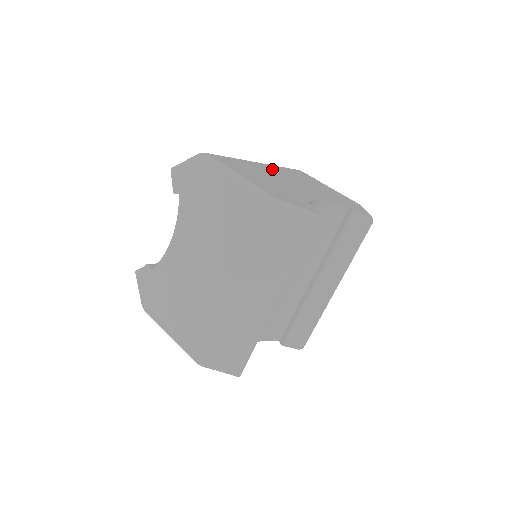
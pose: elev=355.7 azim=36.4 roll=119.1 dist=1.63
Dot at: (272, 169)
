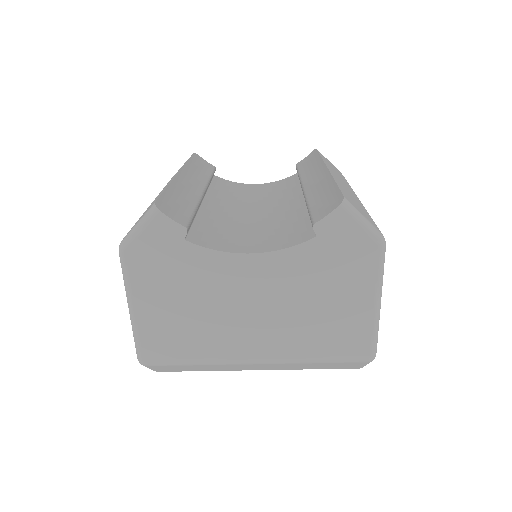
Dot at: occluded
